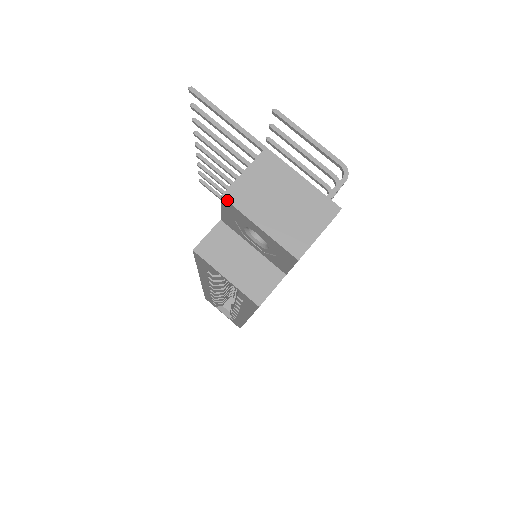
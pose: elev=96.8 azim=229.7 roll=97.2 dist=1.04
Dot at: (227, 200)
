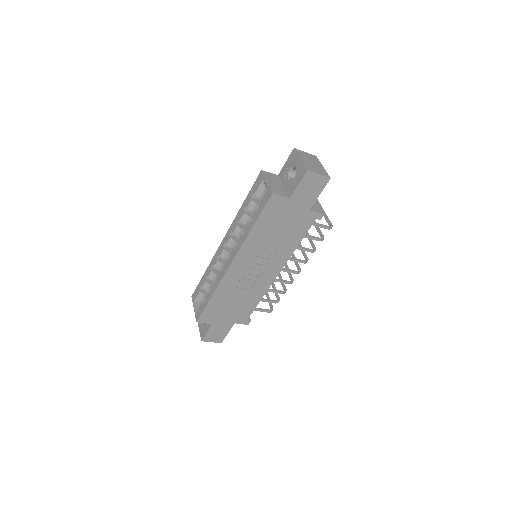
Dot at: (295, 150)
